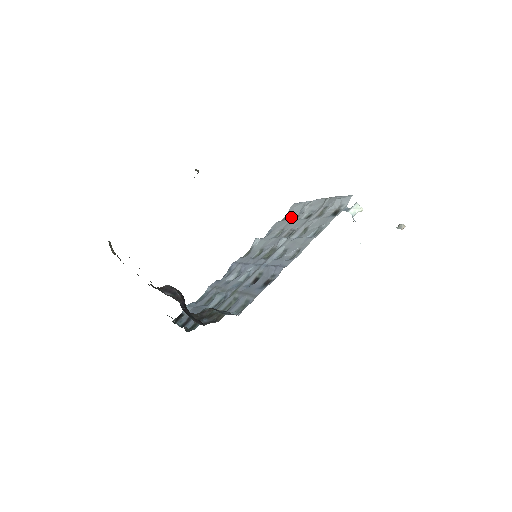
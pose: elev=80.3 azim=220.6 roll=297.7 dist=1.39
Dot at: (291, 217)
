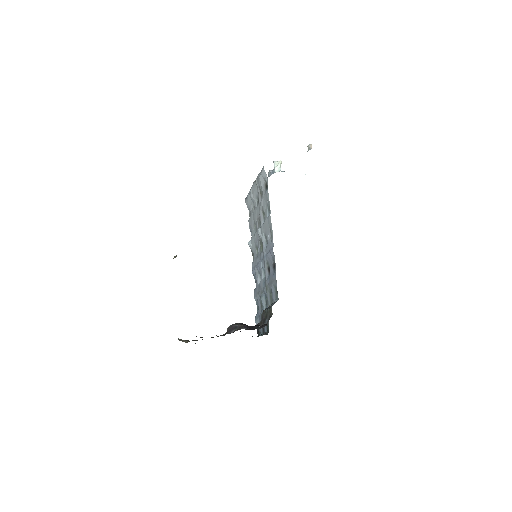
Dot at: (251, 210)
